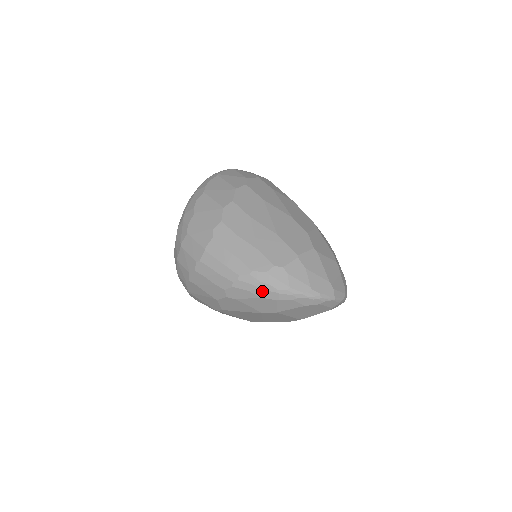
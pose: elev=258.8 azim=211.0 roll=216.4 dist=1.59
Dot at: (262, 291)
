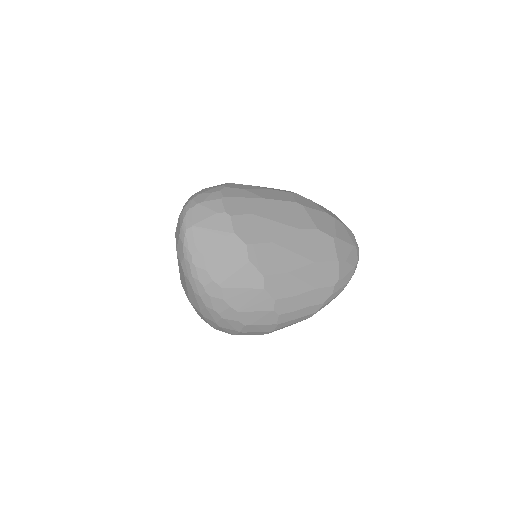
Dot at: occluded
